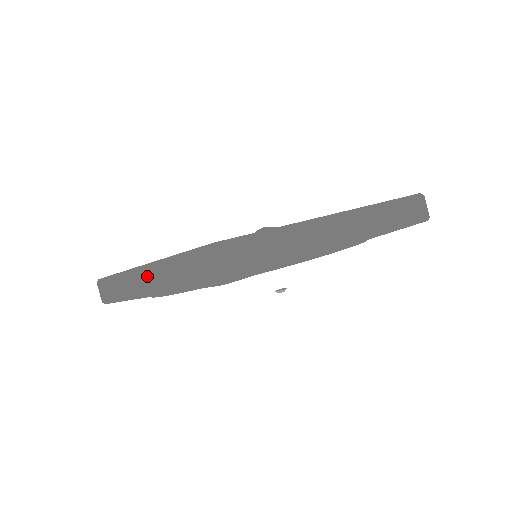
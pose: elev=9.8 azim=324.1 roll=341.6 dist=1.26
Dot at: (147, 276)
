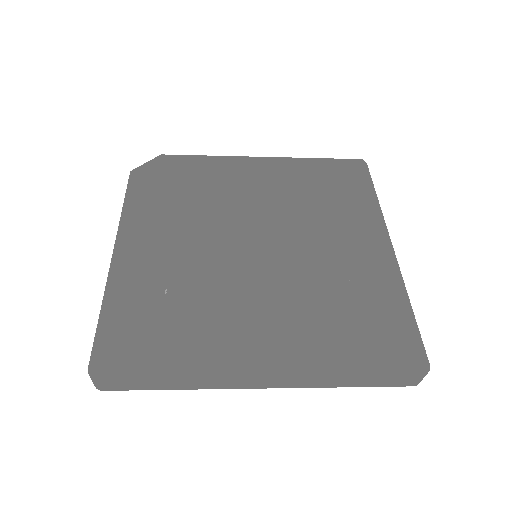
Dot at: (283, 380)
